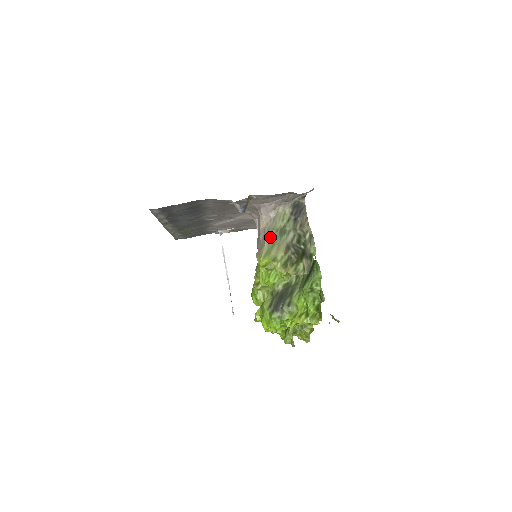
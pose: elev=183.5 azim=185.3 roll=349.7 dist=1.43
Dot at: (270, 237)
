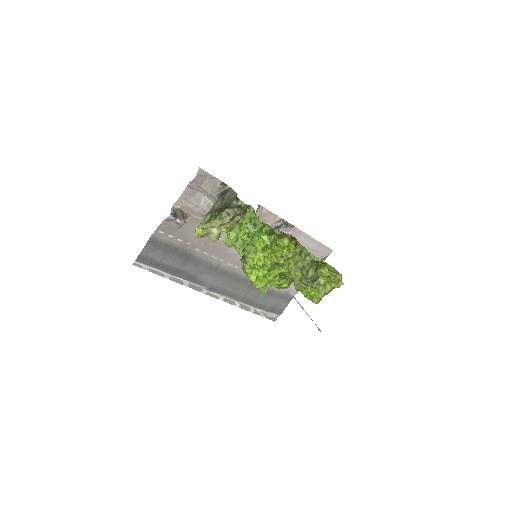
Dot at: occluded
